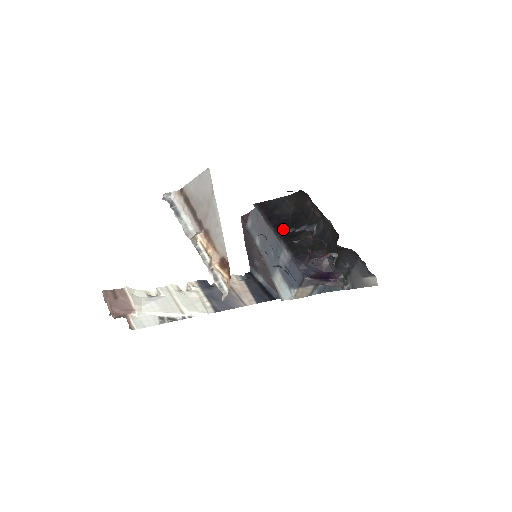
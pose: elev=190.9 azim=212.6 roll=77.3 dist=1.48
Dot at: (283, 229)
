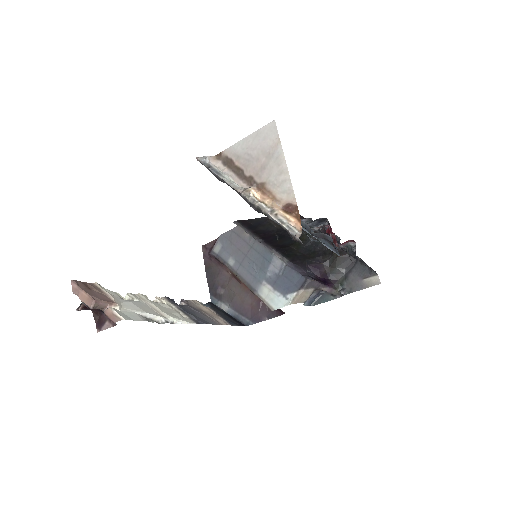
Dot at: (272, 241)
